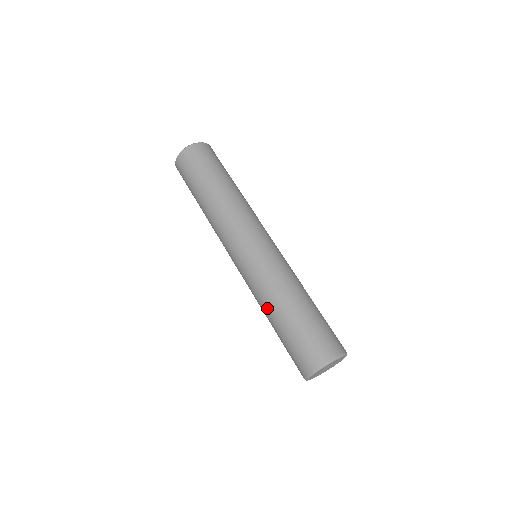
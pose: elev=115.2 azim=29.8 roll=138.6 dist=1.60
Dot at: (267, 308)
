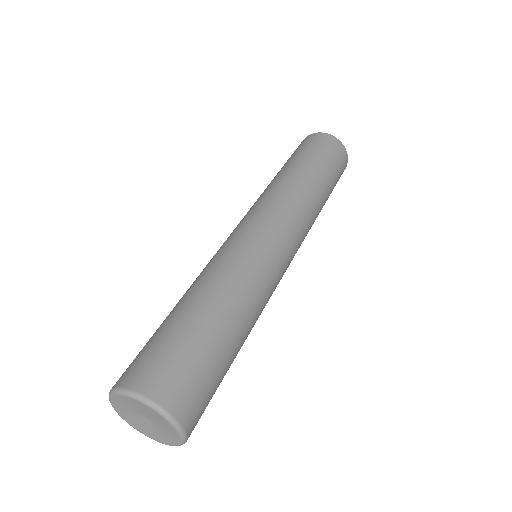
Dot at: occluded
